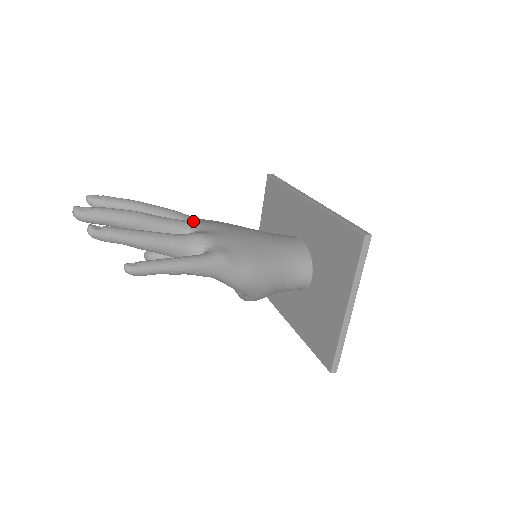
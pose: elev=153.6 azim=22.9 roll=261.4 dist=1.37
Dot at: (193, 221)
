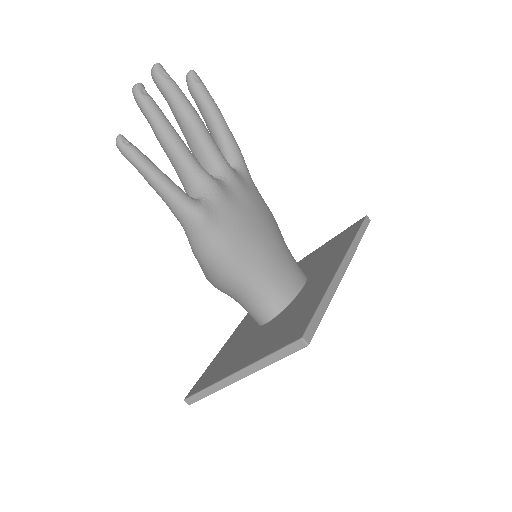
Dot at: (234, 172)
